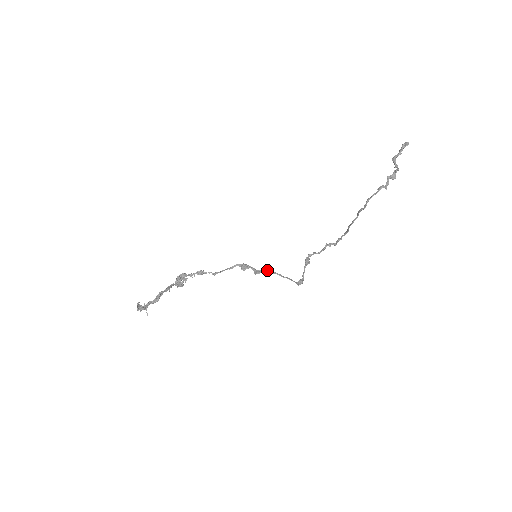
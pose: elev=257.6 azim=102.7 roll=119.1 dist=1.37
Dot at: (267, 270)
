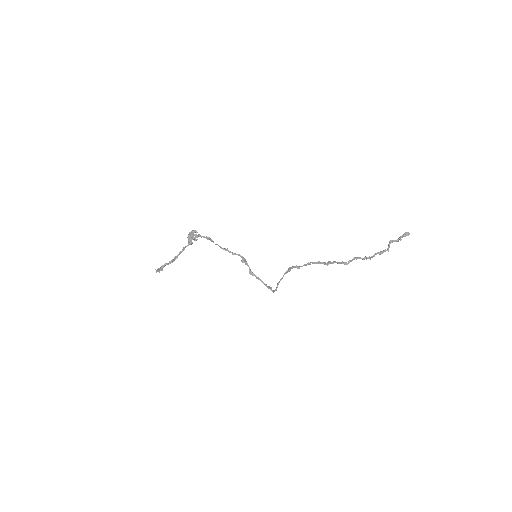
Dot at: occluded
